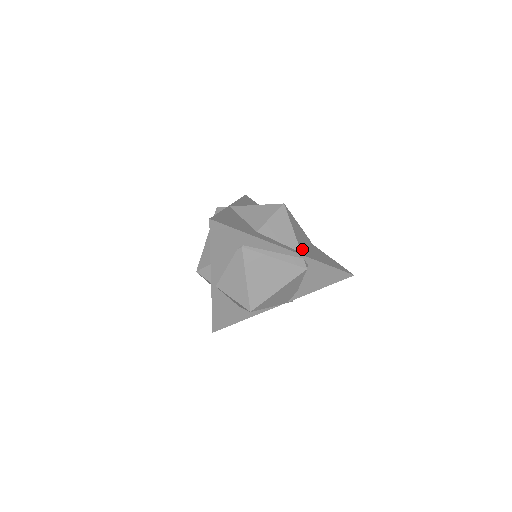
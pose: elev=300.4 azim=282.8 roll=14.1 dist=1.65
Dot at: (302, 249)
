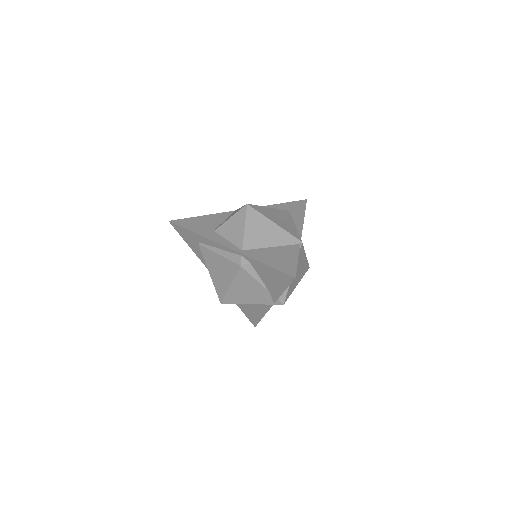
Dot at: (251, 247)
